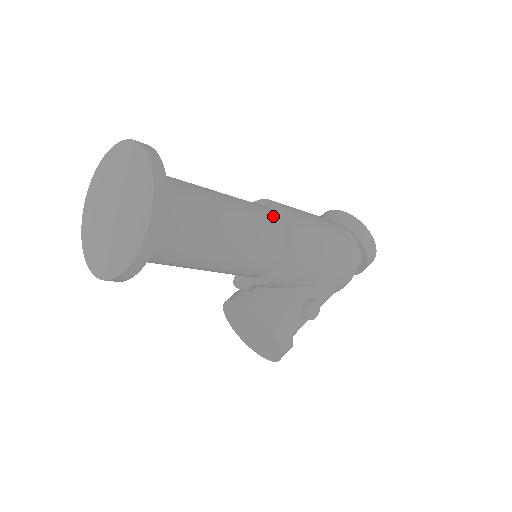
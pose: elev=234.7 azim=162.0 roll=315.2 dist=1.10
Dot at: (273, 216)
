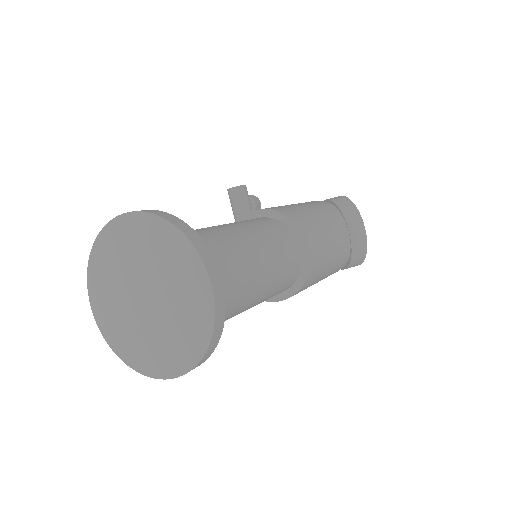
Dot at: (294, 277)
